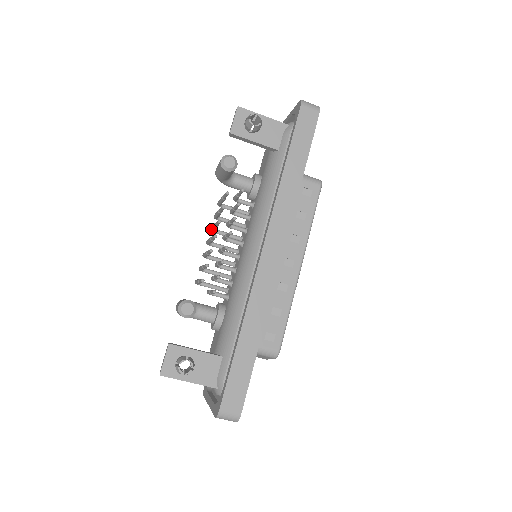
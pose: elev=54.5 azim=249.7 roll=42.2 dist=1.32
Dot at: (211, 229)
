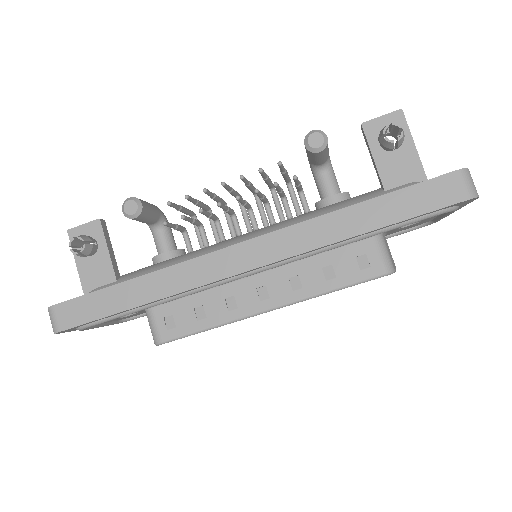
Dot at: occluded
